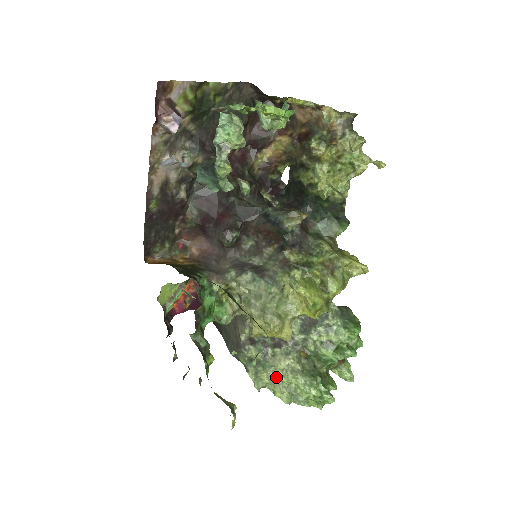
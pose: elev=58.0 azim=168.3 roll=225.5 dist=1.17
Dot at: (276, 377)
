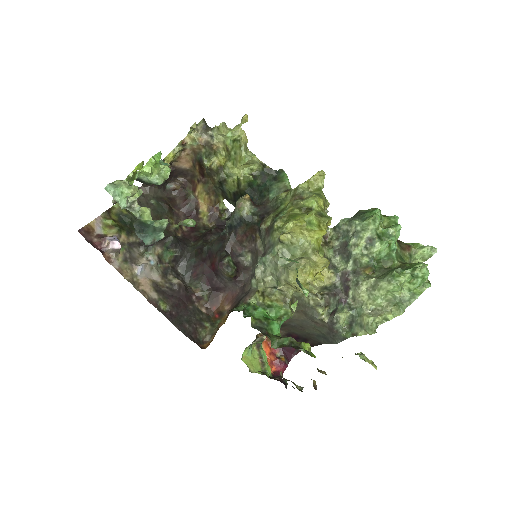
Dot at: (374, 309)
